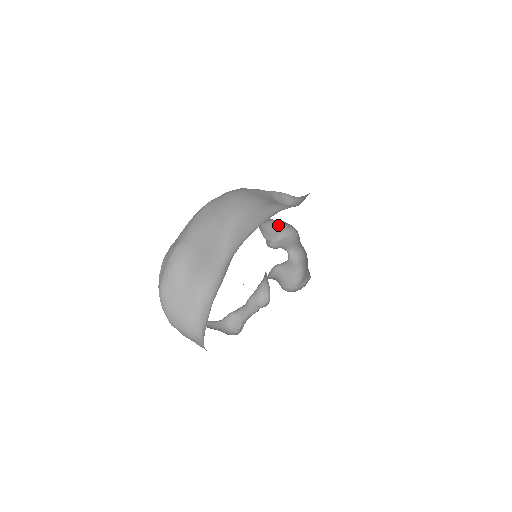
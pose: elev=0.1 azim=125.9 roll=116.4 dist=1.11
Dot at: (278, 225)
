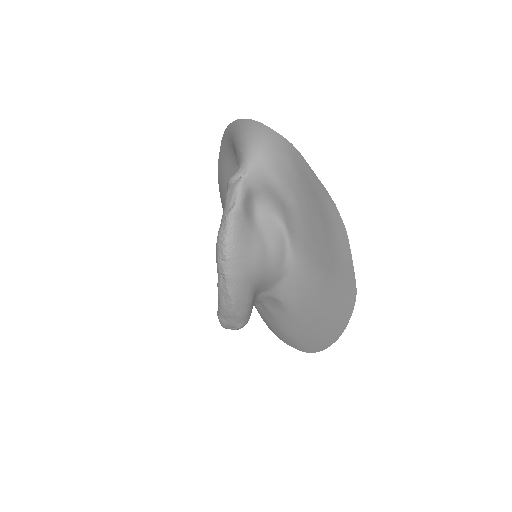
Dot at: occluded
